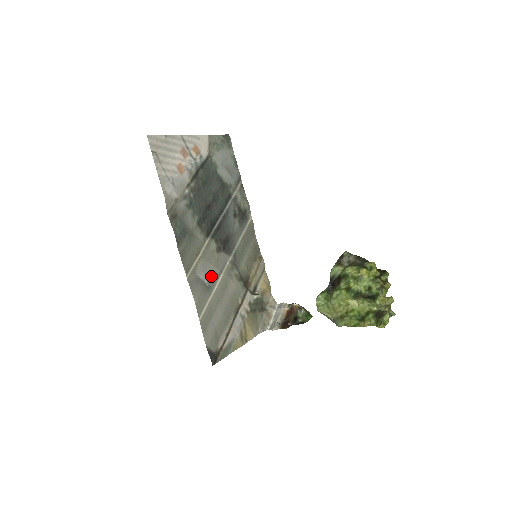
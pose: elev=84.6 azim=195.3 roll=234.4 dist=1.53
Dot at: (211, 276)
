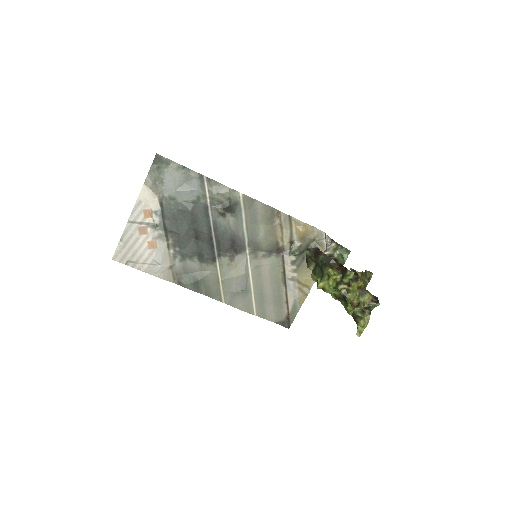
Dot at: (241, 283)
